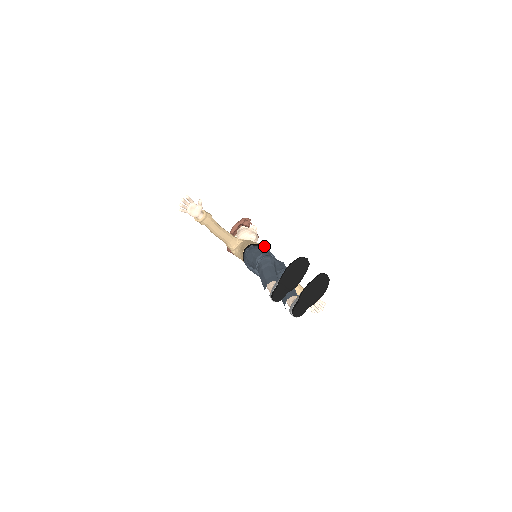
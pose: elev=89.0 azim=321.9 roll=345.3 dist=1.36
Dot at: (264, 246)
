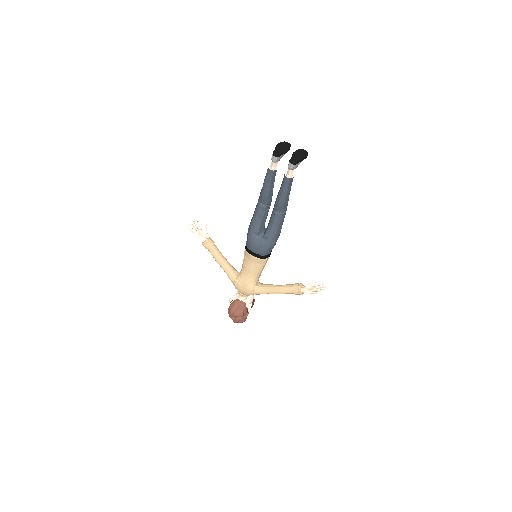
Dot at: occluded
